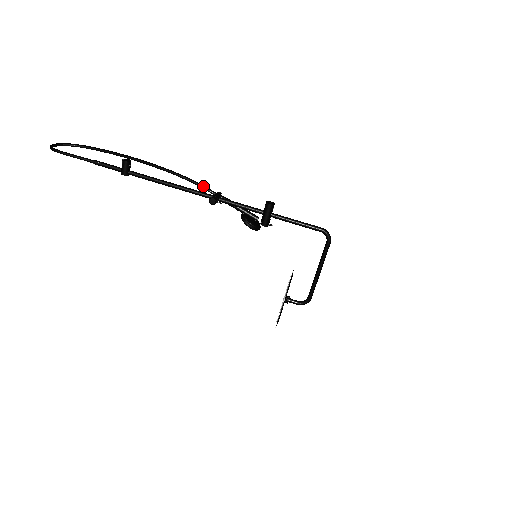
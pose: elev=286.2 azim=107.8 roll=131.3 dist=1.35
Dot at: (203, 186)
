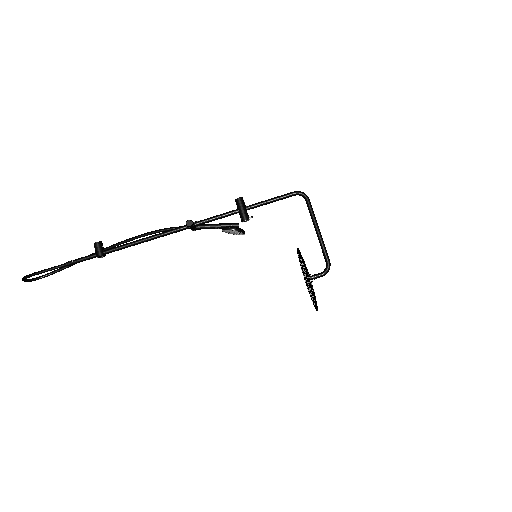
Dot at: occluded
